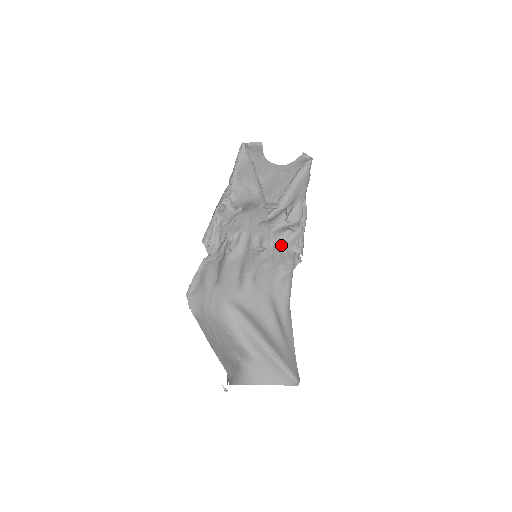
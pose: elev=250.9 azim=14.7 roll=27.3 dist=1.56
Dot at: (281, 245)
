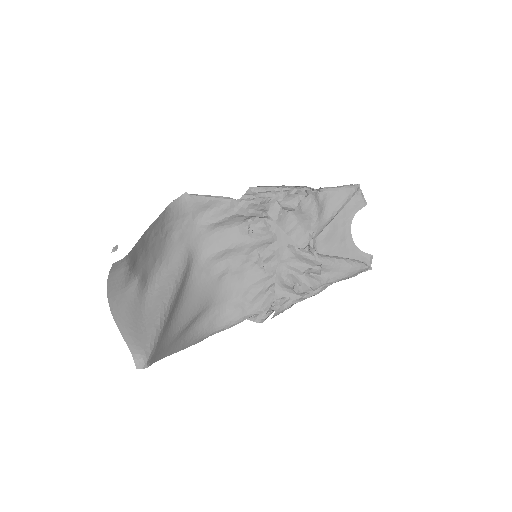
Dot at: (273, 286)
